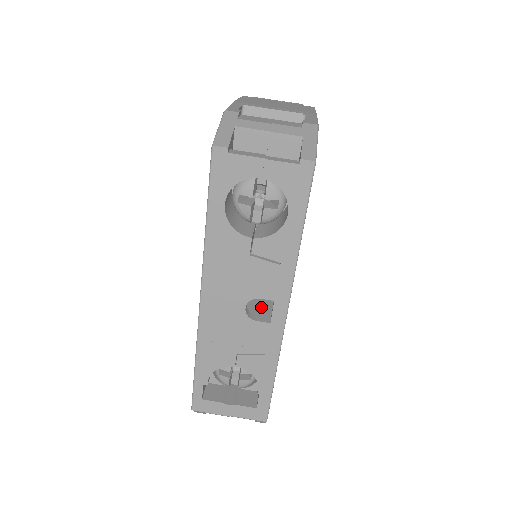
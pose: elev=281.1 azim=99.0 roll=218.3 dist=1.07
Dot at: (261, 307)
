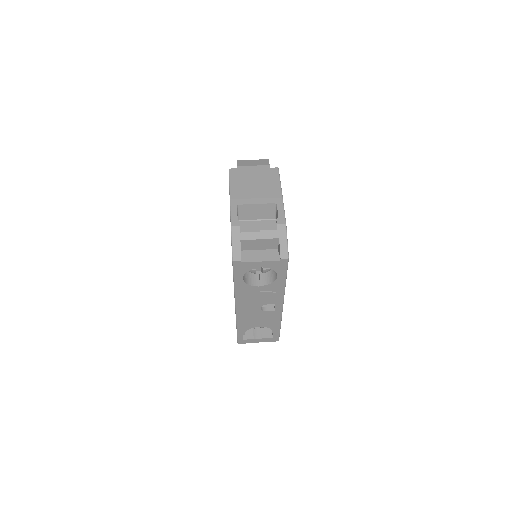
Dot at: occluded
